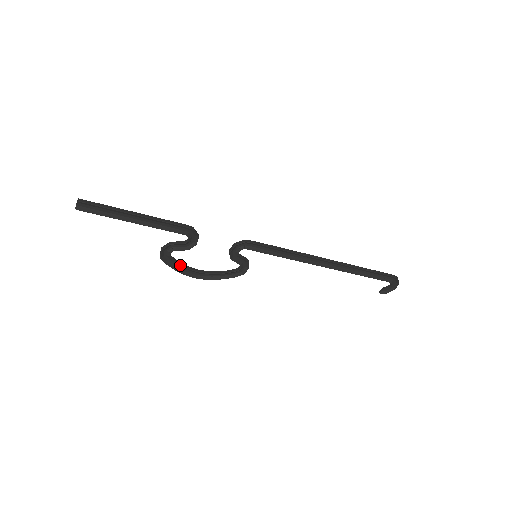
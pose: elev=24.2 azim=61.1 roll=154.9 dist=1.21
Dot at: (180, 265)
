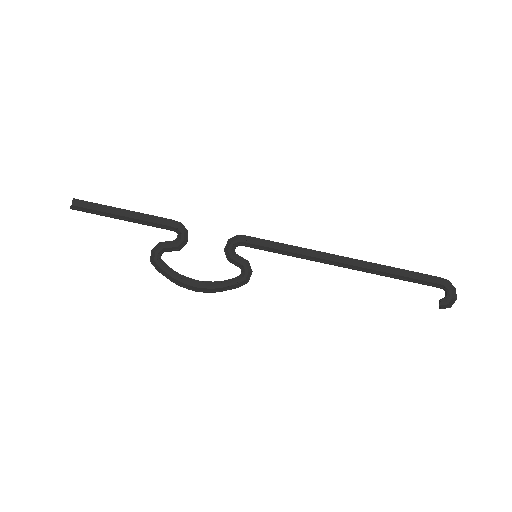
Dot at: (173, 271)
